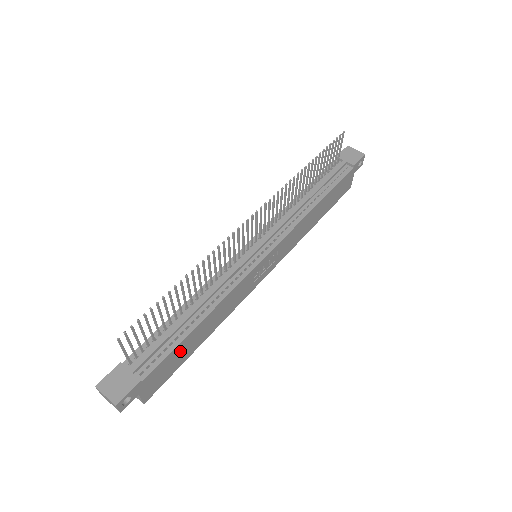
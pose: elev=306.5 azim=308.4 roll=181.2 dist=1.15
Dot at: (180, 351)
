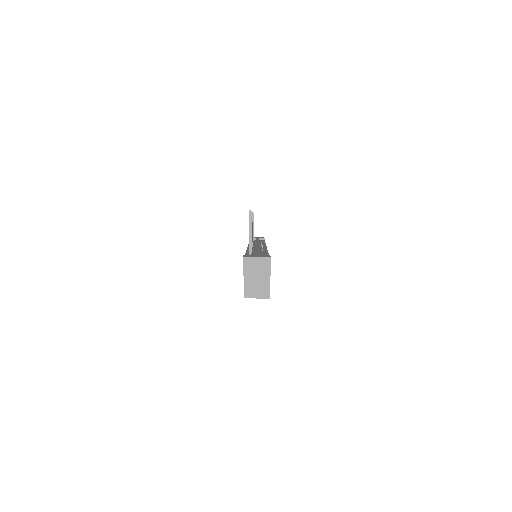
Dot at: occluded
